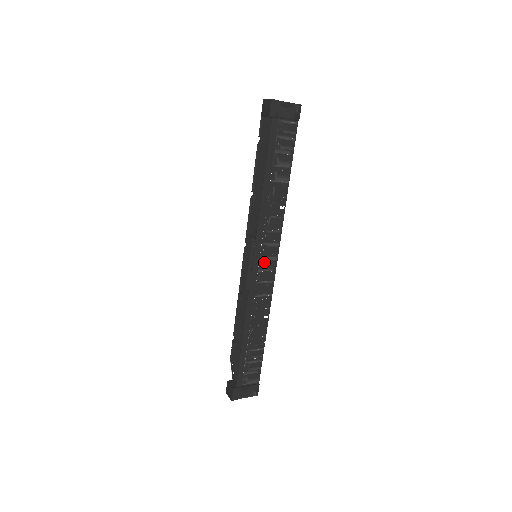
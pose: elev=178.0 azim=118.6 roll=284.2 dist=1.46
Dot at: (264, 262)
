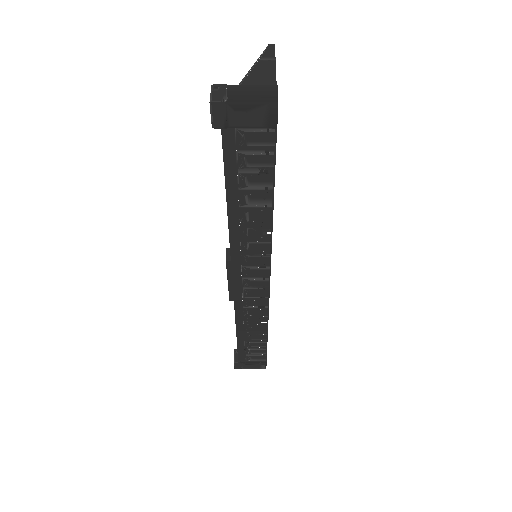
Dot at: (250, 282)
